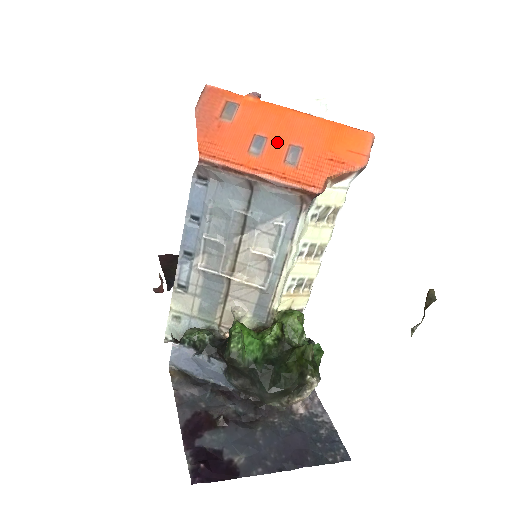
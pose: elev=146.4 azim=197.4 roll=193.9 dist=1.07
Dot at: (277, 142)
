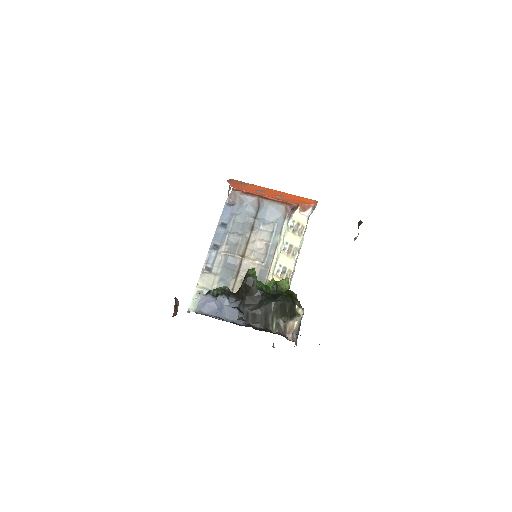
Dot at: (270, 193)
